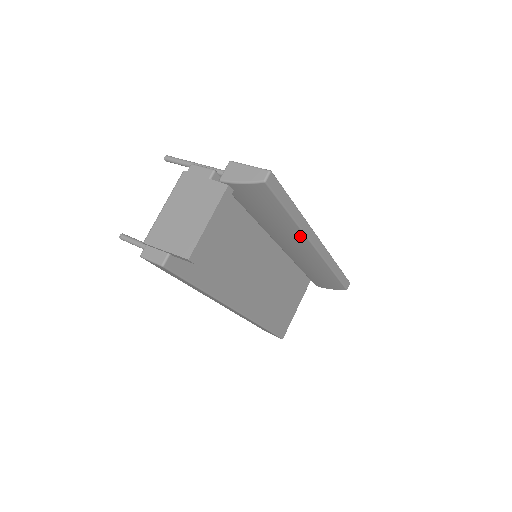
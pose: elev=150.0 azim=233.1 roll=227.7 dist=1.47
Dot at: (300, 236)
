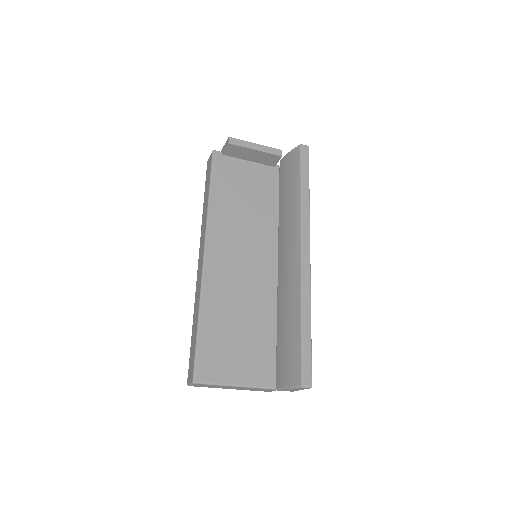
Dot at: (297, 224)
